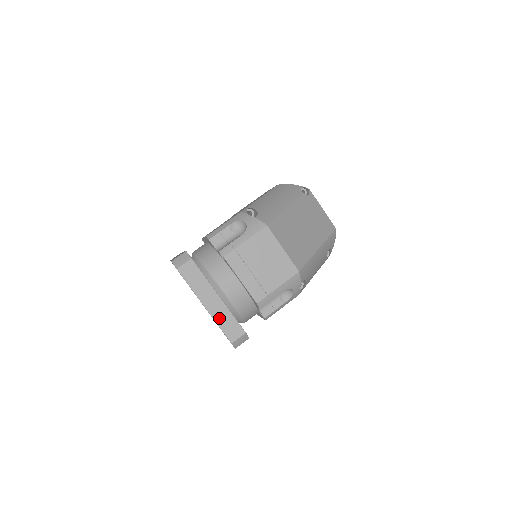
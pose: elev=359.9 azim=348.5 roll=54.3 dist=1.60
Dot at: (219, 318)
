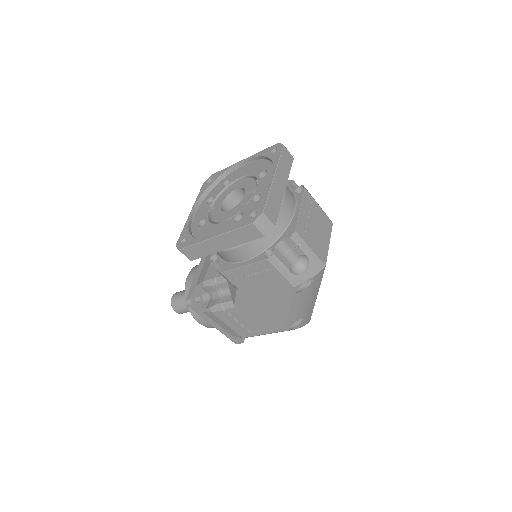
Dot at: (273, 194)
